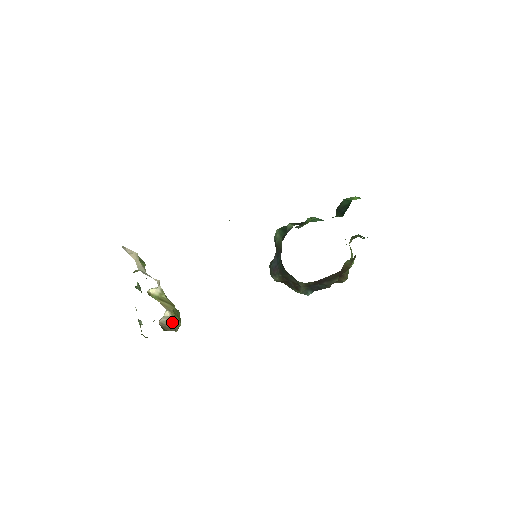
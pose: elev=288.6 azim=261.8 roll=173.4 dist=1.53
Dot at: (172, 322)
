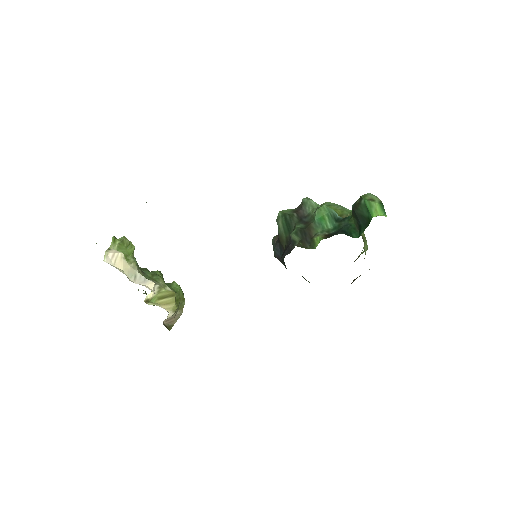
Dot at: (176, 311)
